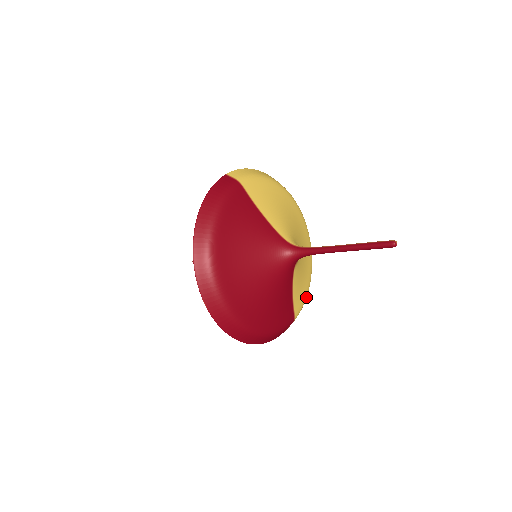
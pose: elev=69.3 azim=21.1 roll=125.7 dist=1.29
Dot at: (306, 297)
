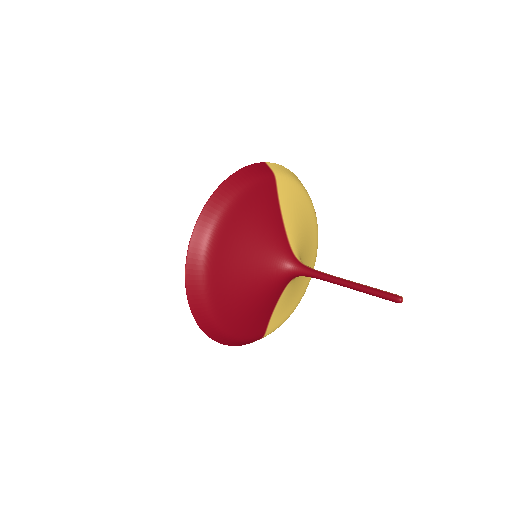
Dot at: occluded
